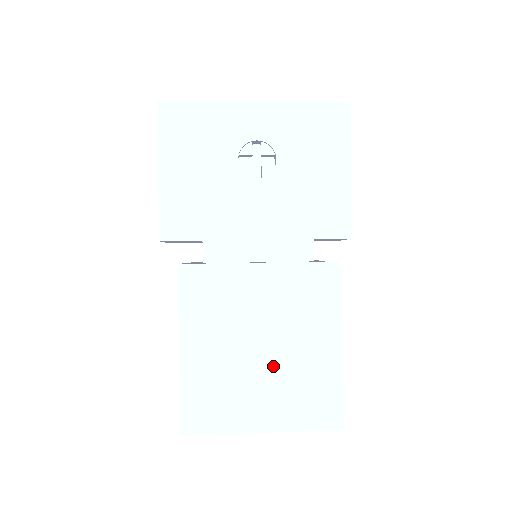
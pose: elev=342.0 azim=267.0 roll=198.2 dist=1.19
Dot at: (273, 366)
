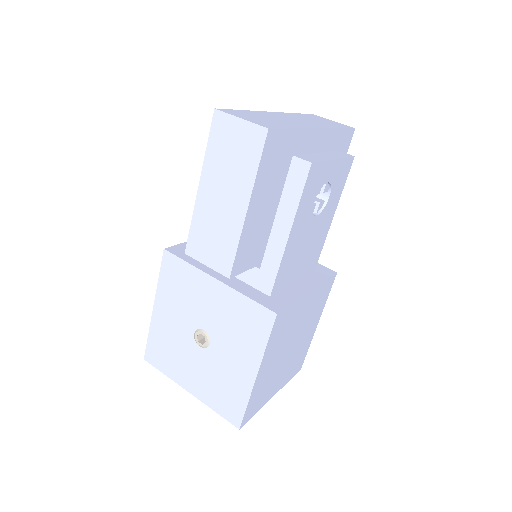
Dot at: (291, 355)
